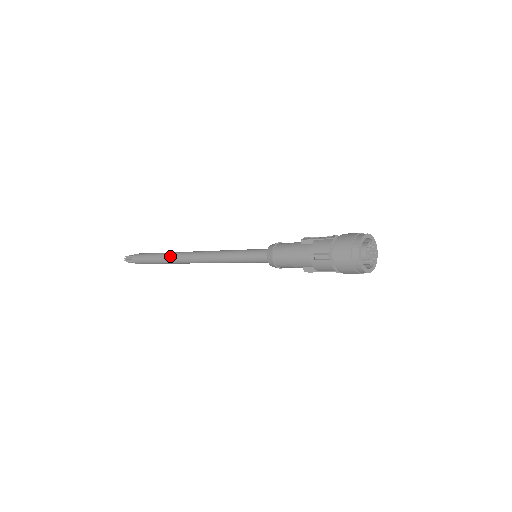
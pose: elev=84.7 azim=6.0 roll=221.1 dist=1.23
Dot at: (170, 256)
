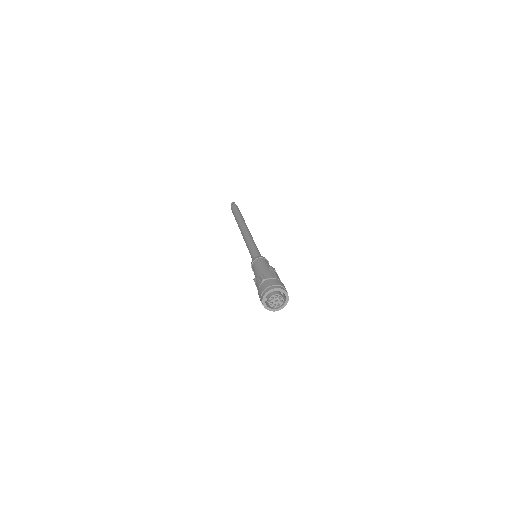
Dot at: (241, 219)
